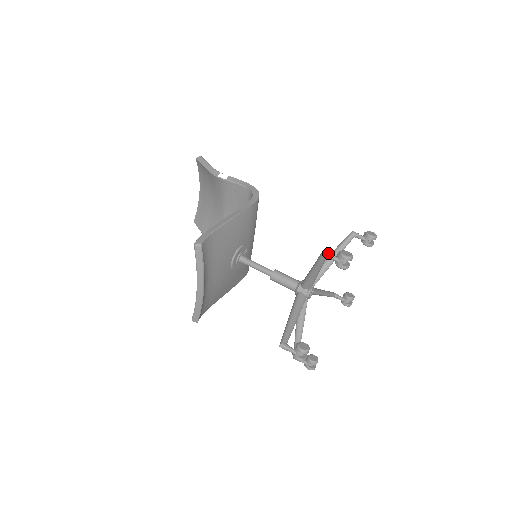
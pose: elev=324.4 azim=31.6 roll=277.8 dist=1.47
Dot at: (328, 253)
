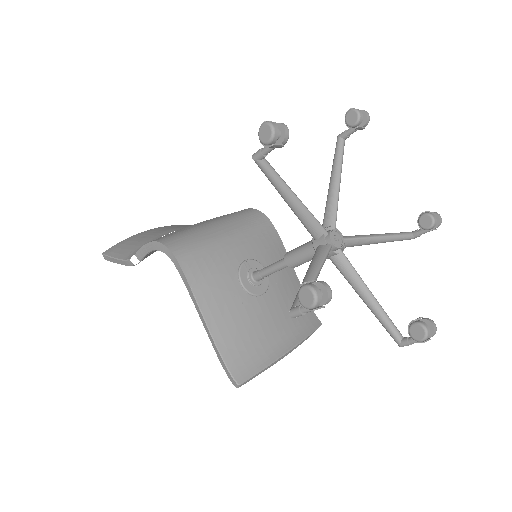
Dot at: (296, 314)
